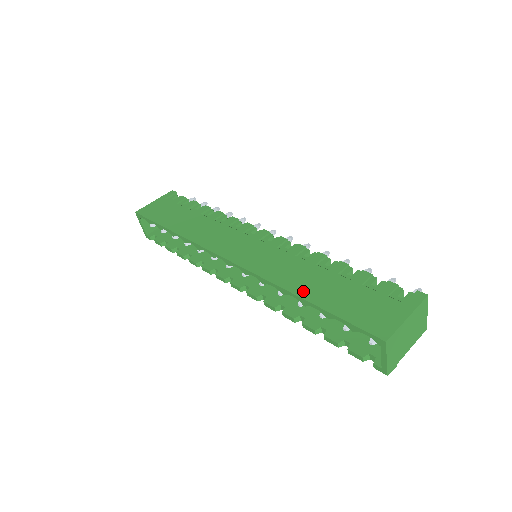
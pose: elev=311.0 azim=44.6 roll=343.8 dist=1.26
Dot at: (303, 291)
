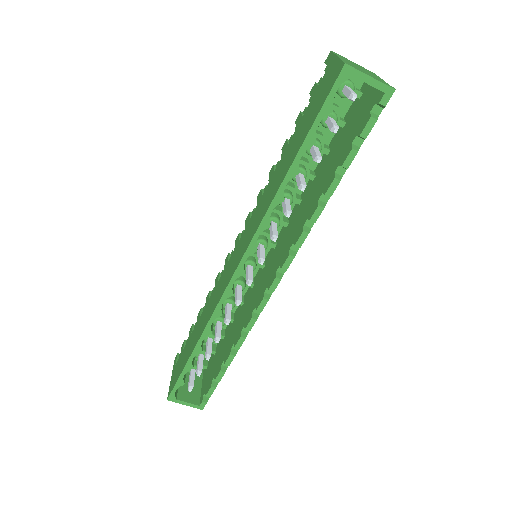
Dot at: (284, 172)
